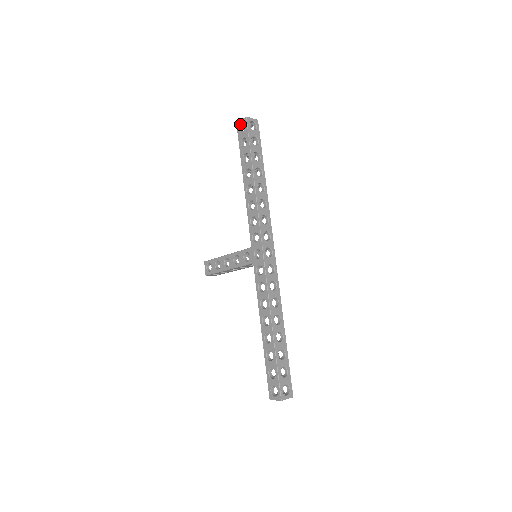
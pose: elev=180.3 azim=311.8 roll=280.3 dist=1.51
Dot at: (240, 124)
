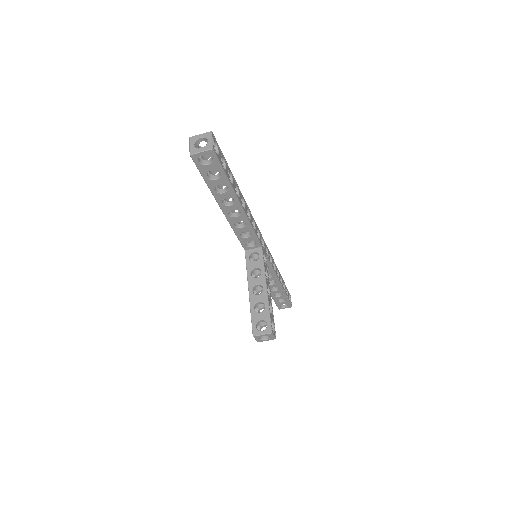
Dot at: occluded
